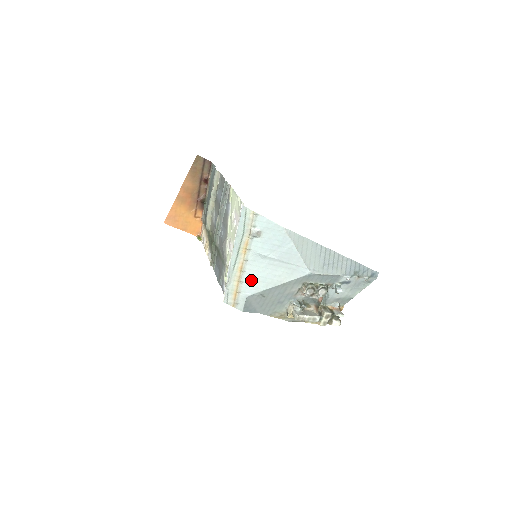
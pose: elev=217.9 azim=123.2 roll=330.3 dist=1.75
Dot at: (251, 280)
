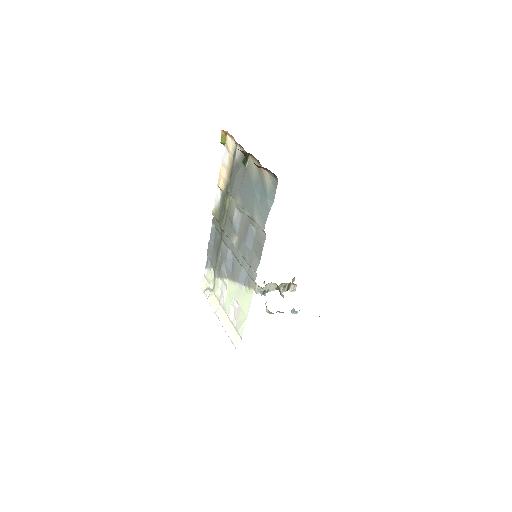
Dot at: occluded
